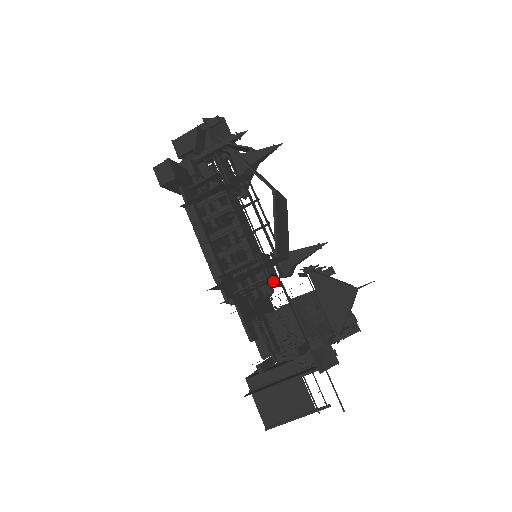
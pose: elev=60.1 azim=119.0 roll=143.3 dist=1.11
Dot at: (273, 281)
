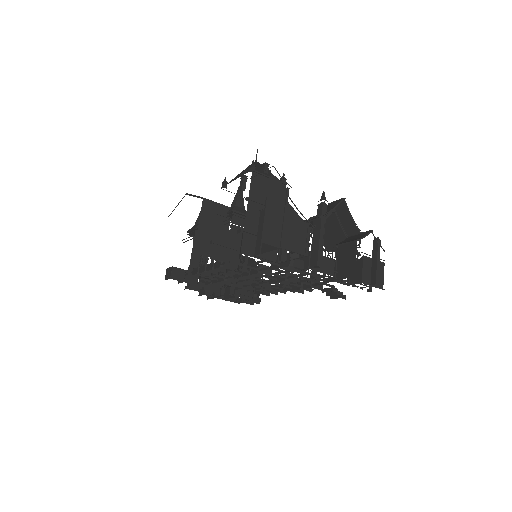
Dot at: occluded
